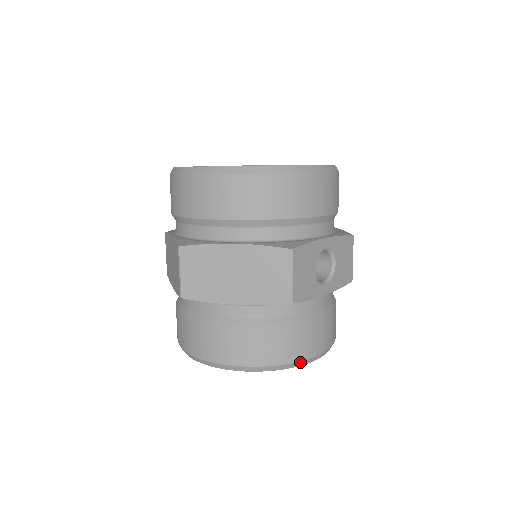
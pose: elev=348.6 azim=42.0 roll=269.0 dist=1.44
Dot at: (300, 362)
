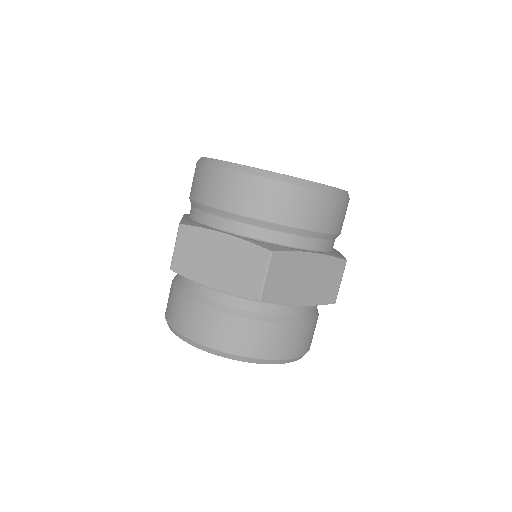
Dot at: occluded
